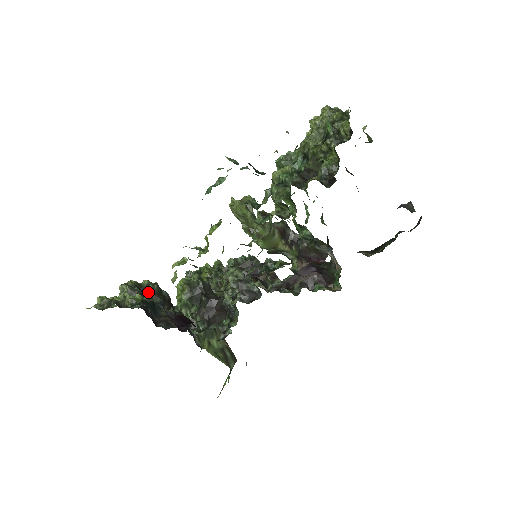
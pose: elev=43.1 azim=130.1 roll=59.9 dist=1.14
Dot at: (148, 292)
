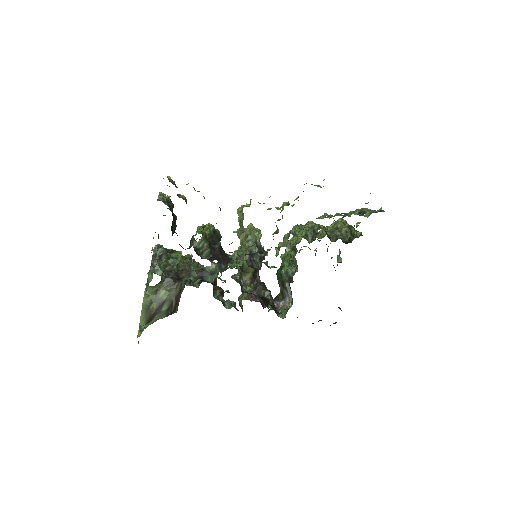
Dot at: (173, 214)
